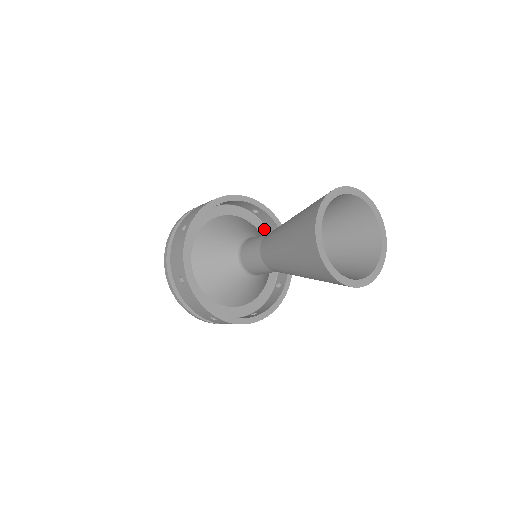
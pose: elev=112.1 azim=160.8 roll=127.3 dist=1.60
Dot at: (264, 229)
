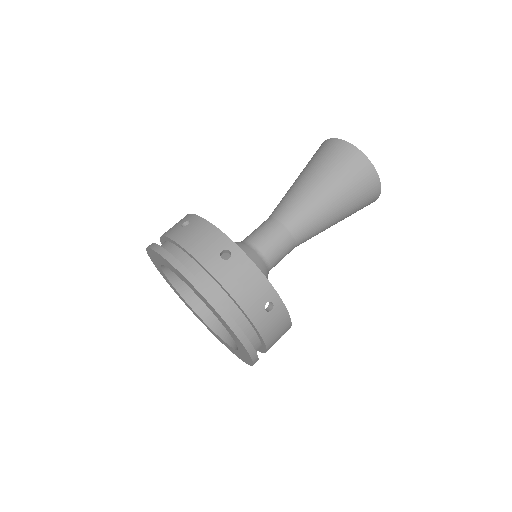
Dot at: occluded
